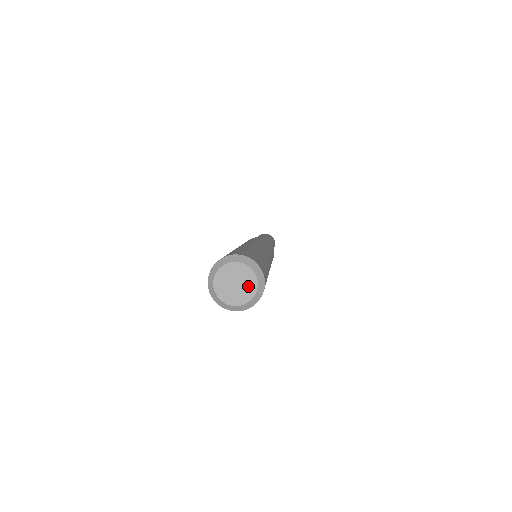
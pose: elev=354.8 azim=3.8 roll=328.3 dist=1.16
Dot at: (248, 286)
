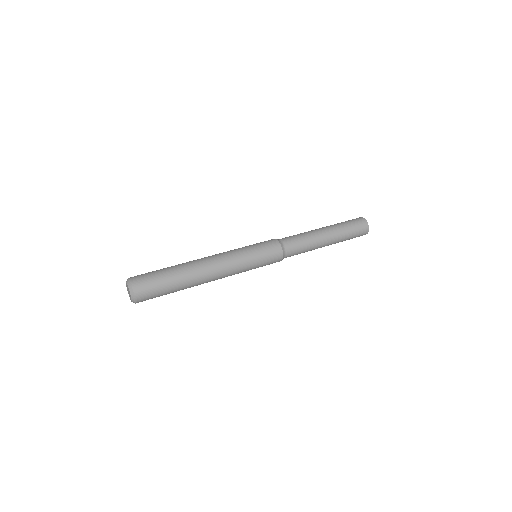
Dot at: (130, 294)
